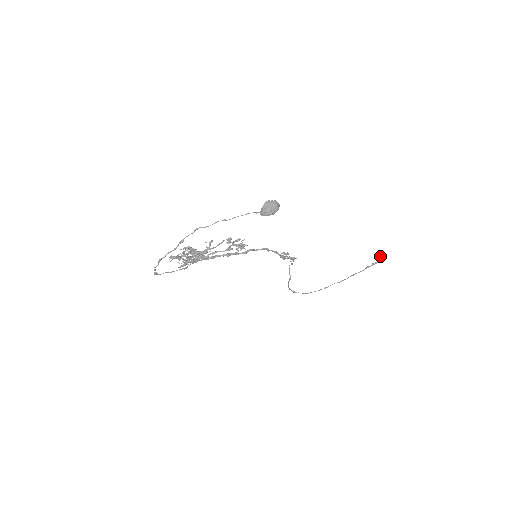
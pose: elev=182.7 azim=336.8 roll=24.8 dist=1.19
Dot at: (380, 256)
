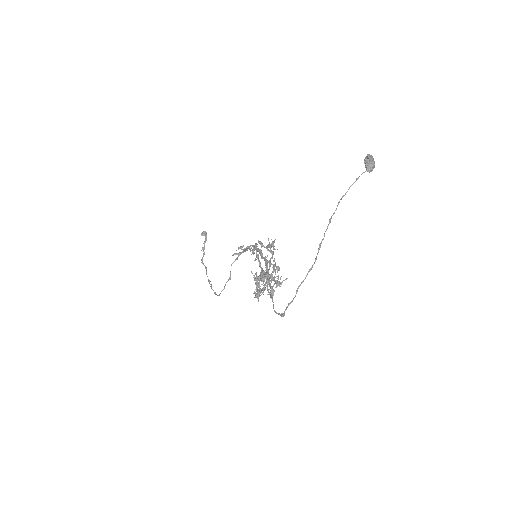
Dot at: (205, 233)
